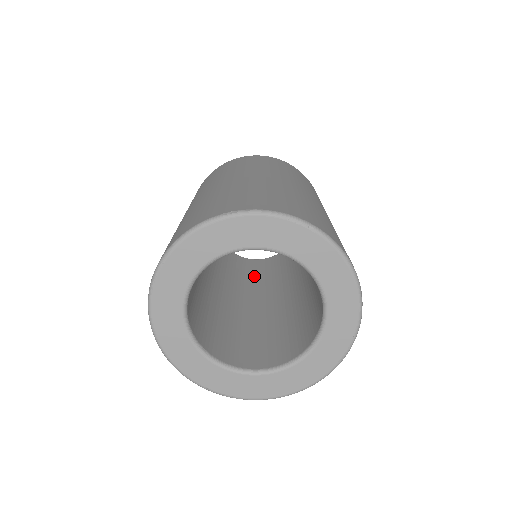
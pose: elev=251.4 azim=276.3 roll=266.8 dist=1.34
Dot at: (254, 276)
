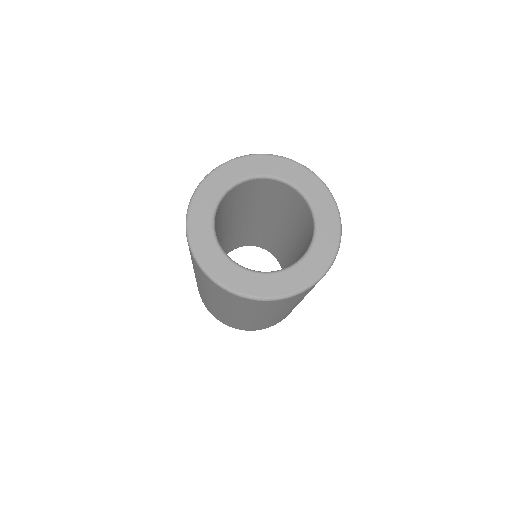
Dot at: occluded
